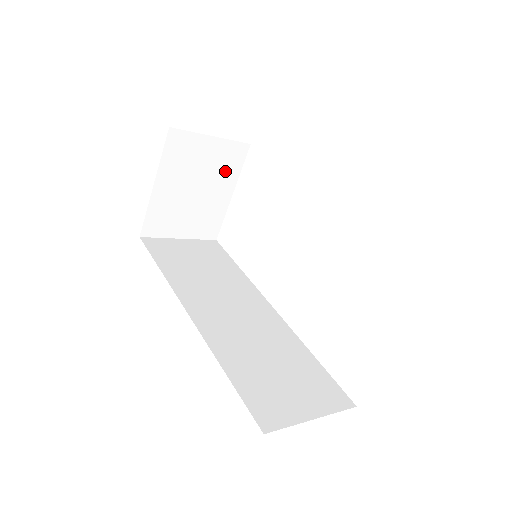
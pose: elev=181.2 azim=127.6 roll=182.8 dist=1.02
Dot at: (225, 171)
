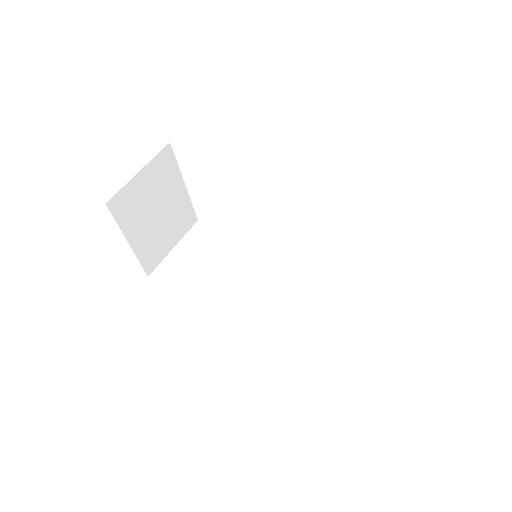
Dot at: (167, 179)
